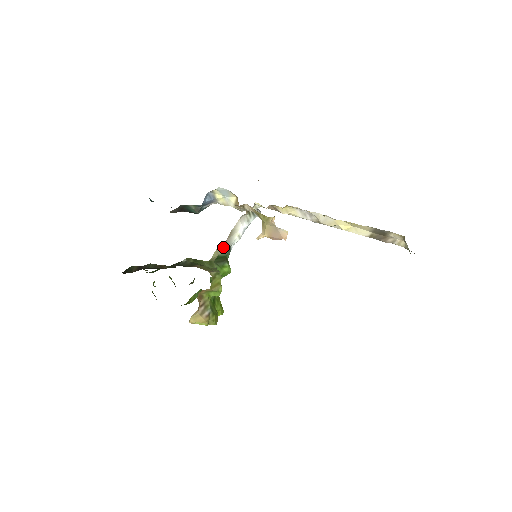
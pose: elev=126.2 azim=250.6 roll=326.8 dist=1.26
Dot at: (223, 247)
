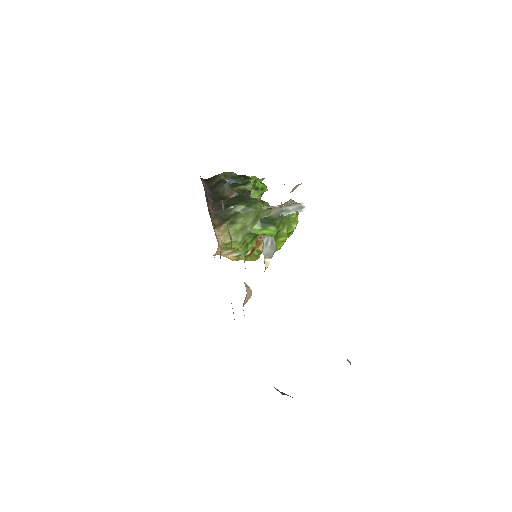
Dot at: (275, 211)
